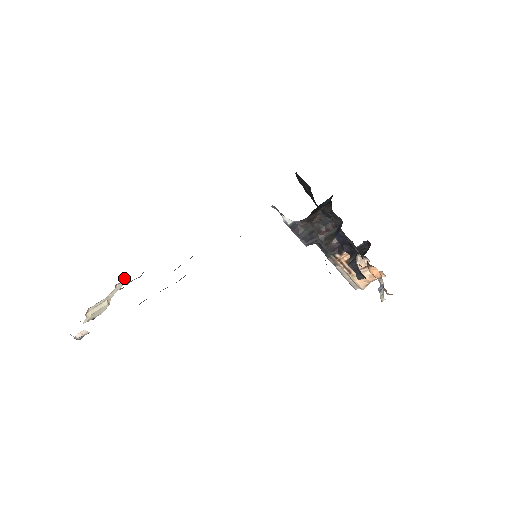
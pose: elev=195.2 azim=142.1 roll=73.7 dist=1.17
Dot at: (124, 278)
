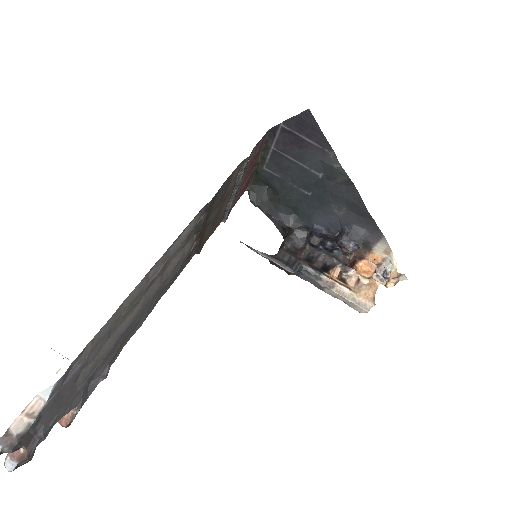
Dot at: occluded
